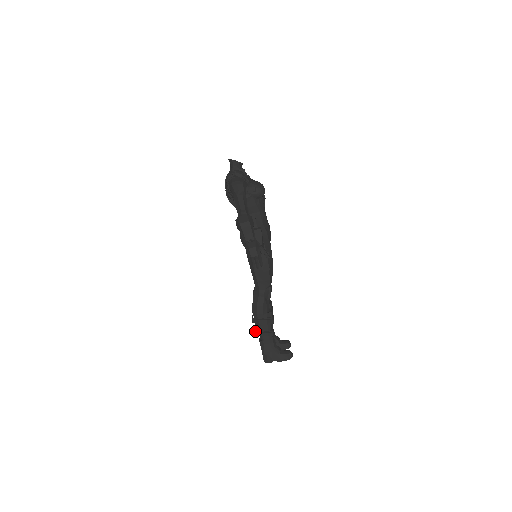
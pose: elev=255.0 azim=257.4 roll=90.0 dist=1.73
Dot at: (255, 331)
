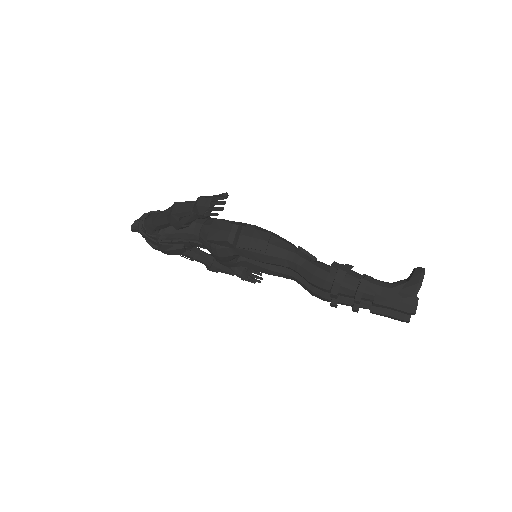
Dot at: occluded
